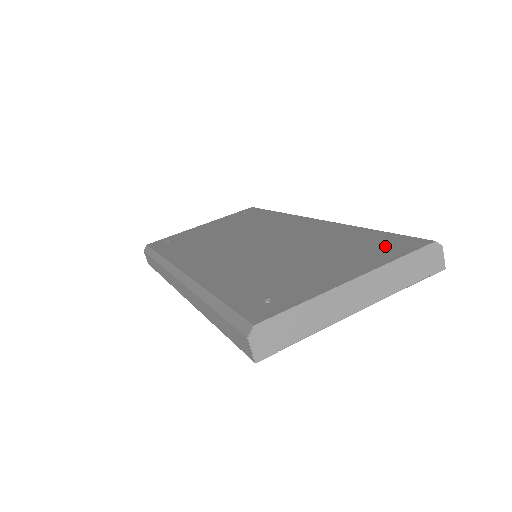
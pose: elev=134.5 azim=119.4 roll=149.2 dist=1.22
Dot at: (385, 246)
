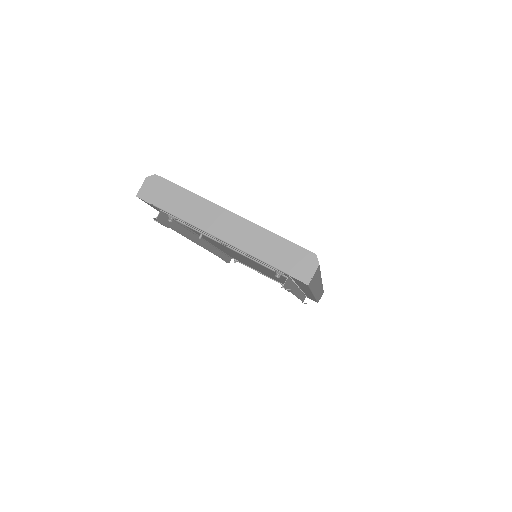
Dot at: occluded
